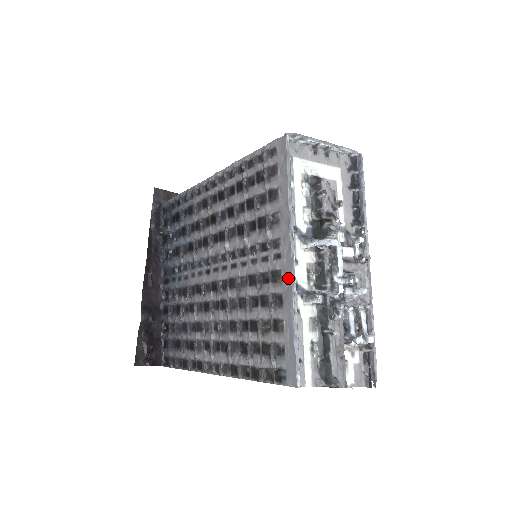
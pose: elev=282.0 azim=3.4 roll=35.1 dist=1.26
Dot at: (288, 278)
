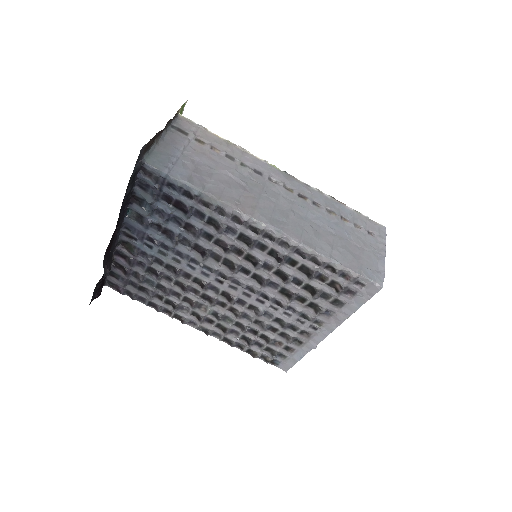
Dot at: (315, 341)
